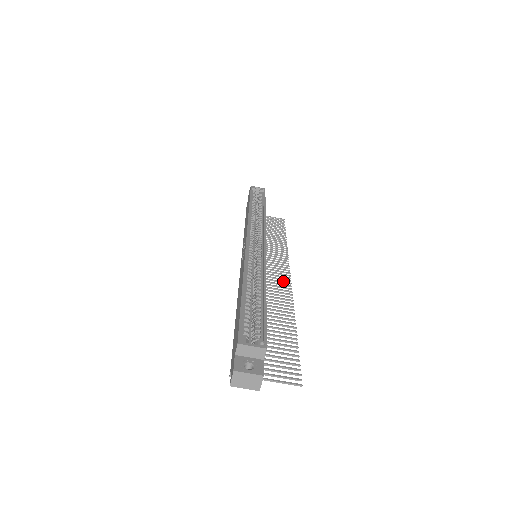
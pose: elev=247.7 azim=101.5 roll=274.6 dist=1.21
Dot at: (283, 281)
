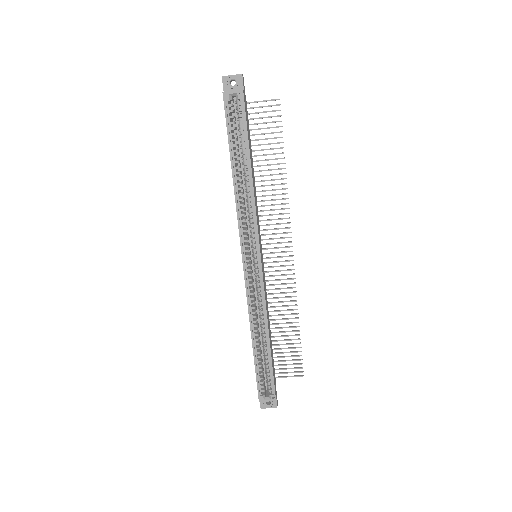
Dot at: (286, 261)
